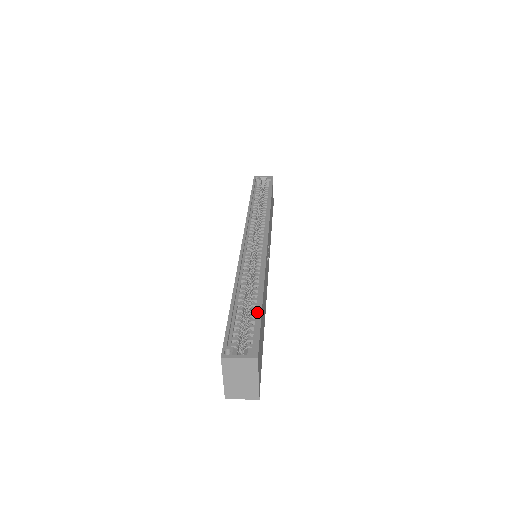
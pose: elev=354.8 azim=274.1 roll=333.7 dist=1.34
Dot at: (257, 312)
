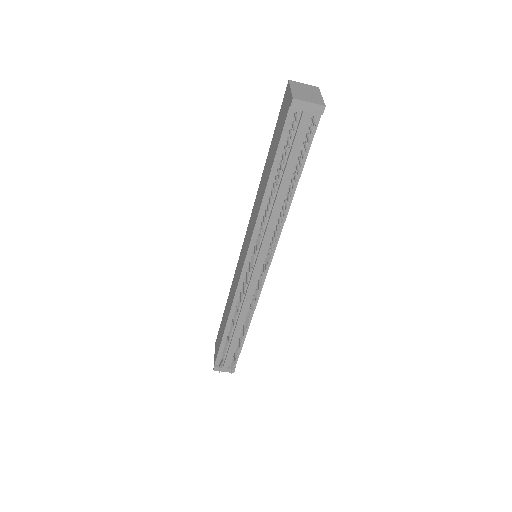
Dot at: occluded
